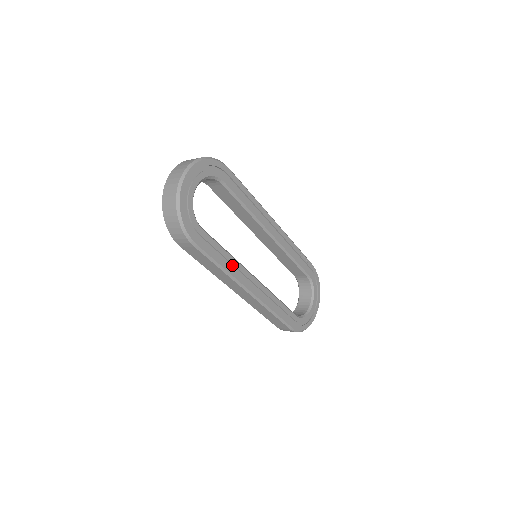
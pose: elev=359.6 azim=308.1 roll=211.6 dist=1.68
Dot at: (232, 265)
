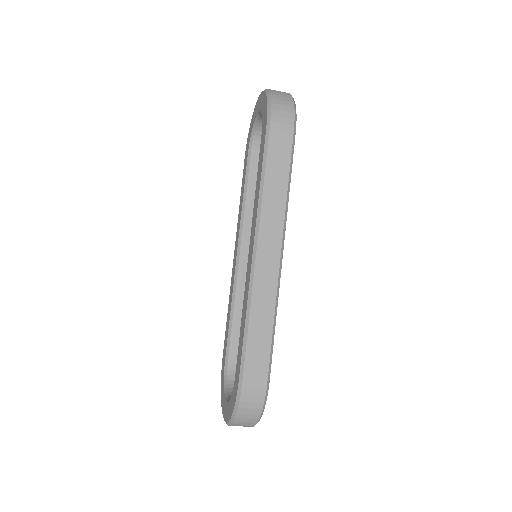
Dot at: occluded
